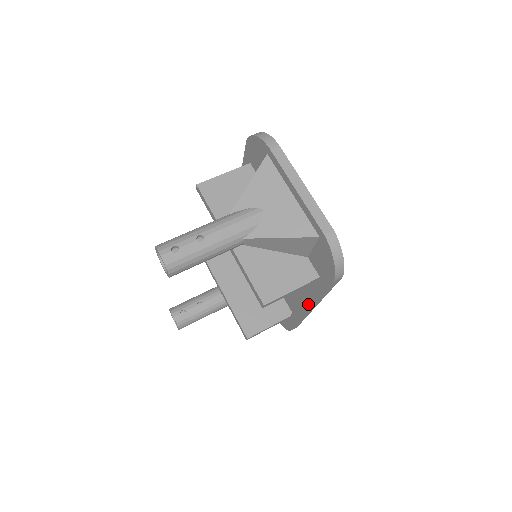
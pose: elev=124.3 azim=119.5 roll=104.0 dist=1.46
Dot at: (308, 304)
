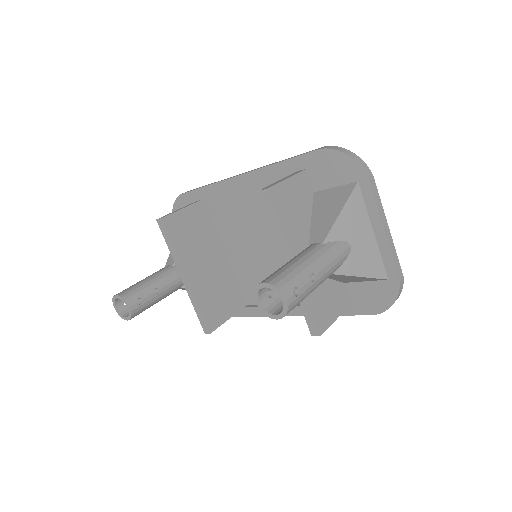
Dot at: (300, 312)
